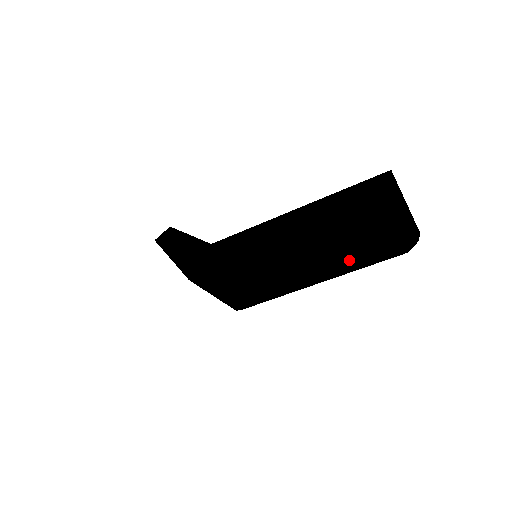
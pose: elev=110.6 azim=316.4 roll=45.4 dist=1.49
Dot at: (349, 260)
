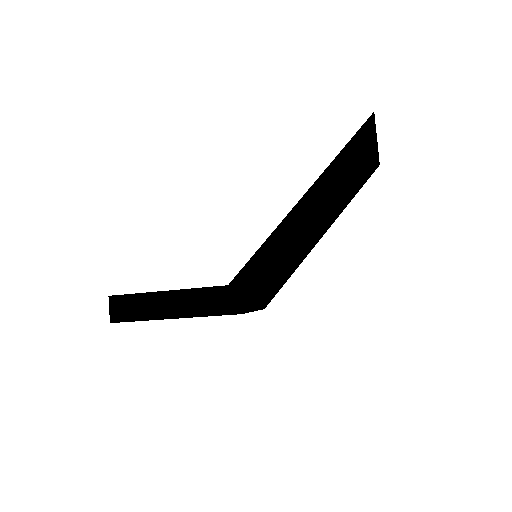
Dot at: (347, 202)
